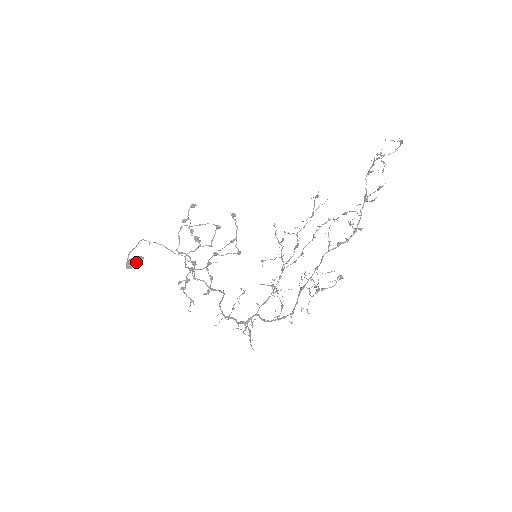
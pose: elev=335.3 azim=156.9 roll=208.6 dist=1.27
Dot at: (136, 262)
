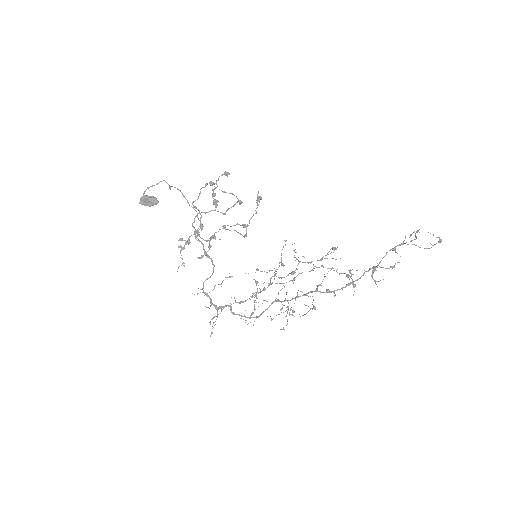
Dot at: (150, 204)
